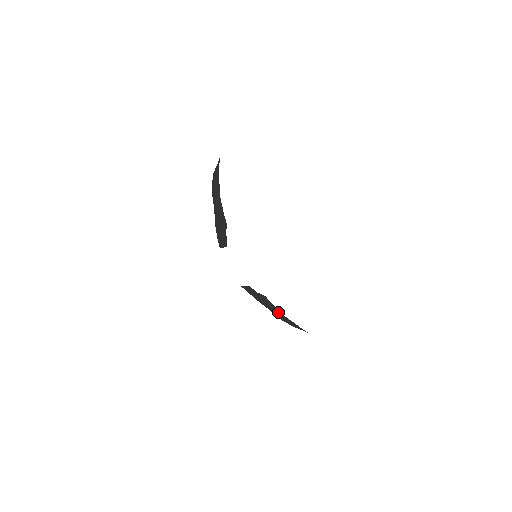
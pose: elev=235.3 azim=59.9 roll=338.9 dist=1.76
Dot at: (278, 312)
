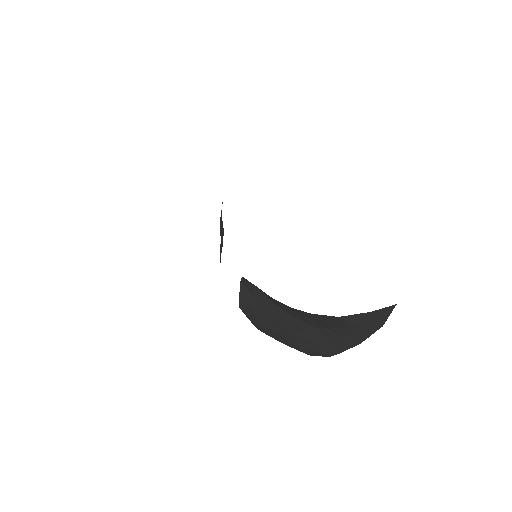
Dot at: (283, 316)
